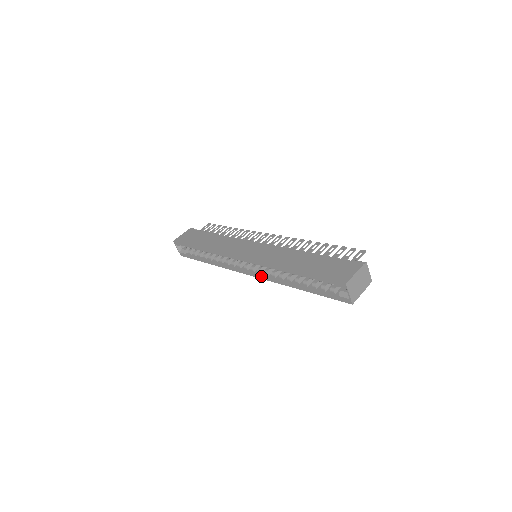
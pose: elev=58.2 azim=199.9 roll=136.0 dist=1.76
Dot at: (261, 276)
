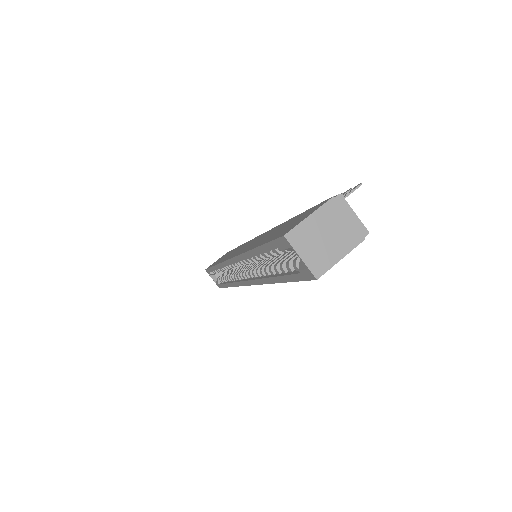
Dot at: (251, 280)
